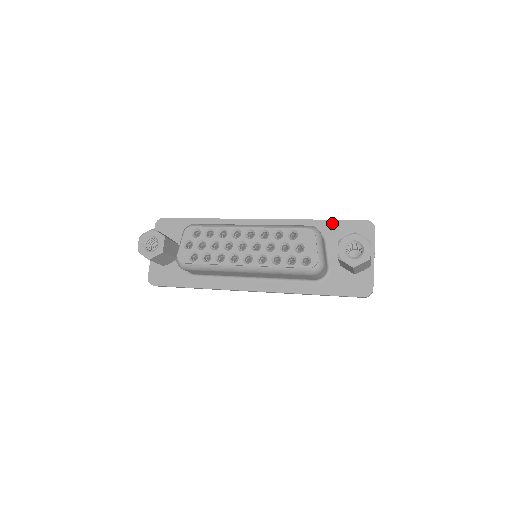
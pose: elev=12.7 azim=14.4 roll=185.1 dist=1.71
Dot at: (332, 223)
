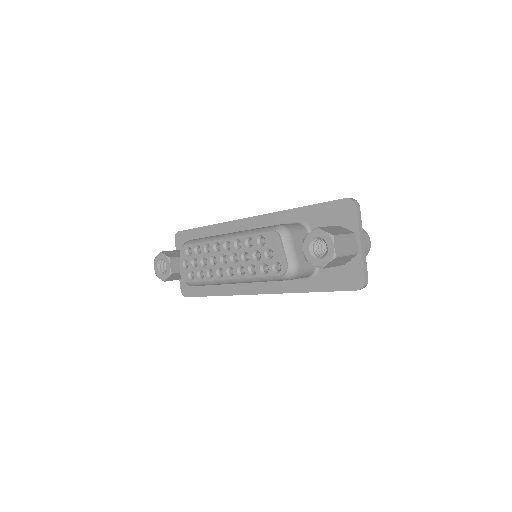
Dot at: (313, 209)
